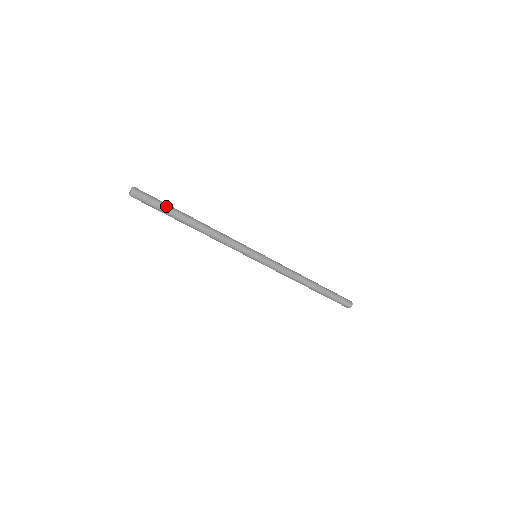
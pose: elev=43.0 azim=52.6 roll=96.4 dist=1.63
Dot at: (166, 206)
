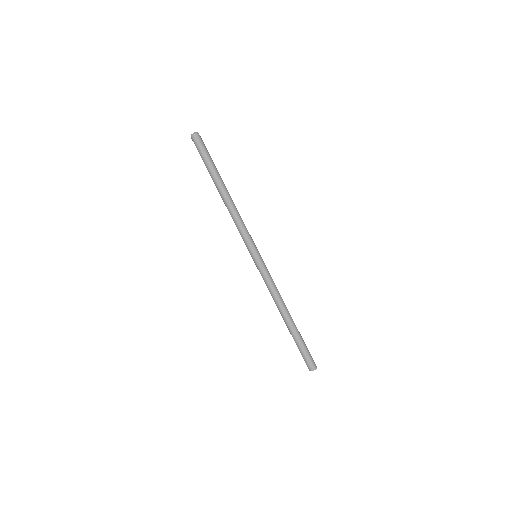
Dot at: (212, 161)
